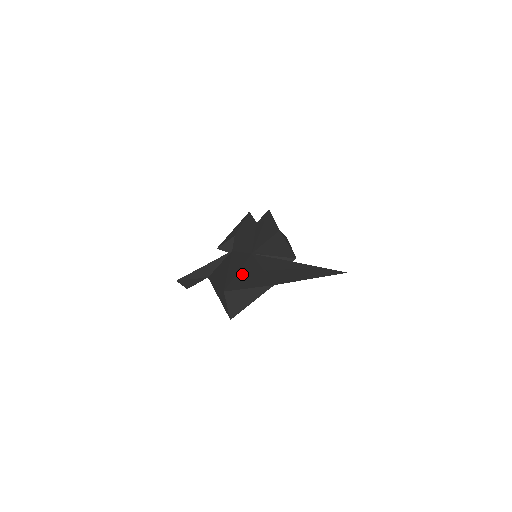
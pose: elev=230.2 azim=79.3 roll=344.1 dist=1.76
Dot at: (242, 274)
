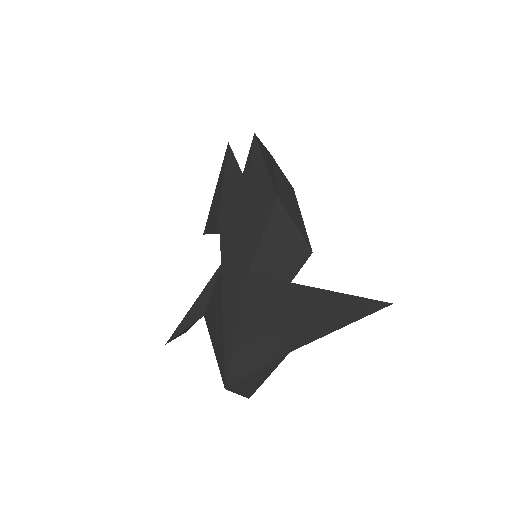
Dot at: (242, 336)
